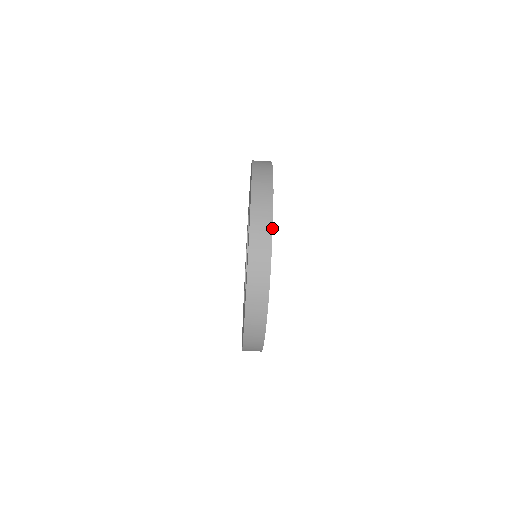
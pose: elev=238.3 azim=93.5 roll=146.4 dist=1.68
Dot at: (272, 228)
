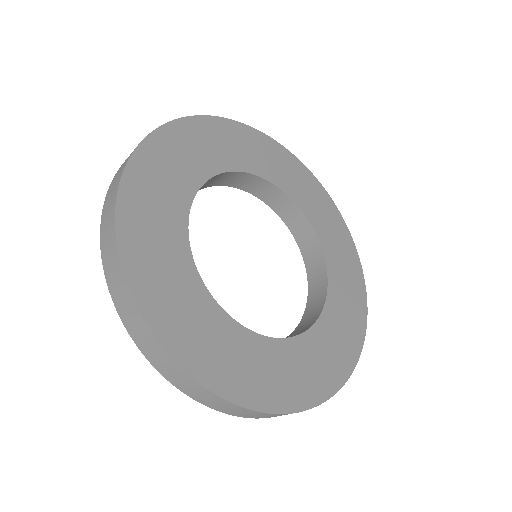
Dot at: occluded
